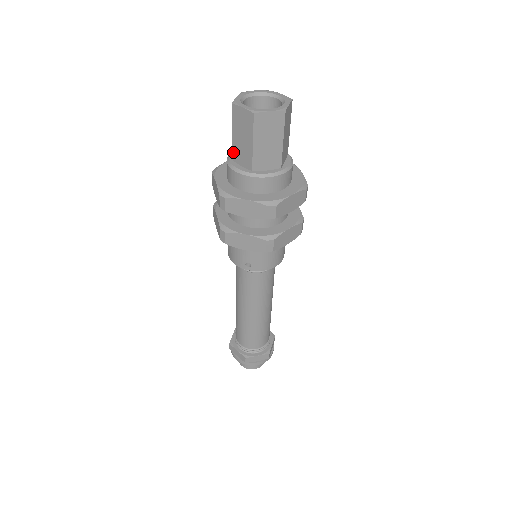
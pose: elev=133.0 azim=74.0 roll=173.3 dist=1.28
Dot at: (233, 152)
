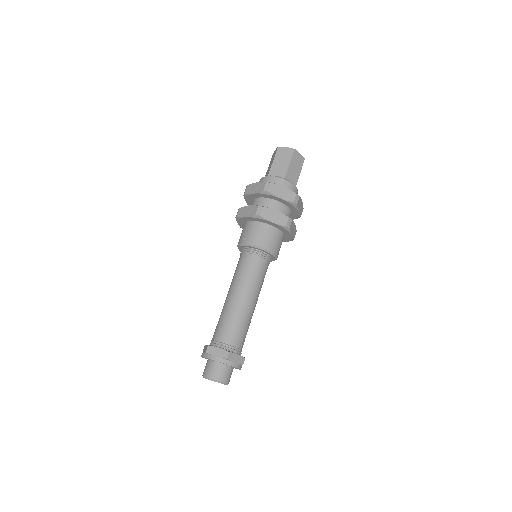
Dot at: occluded
